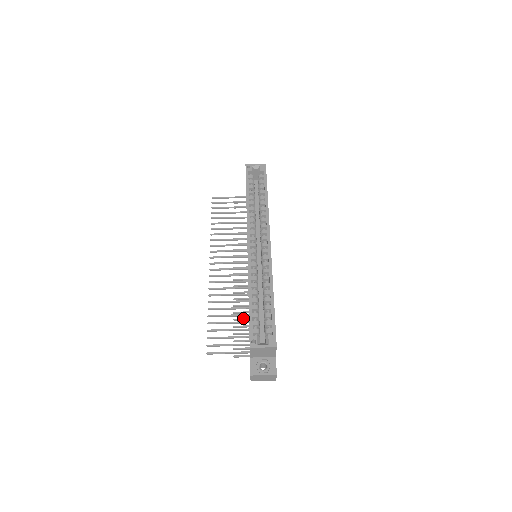
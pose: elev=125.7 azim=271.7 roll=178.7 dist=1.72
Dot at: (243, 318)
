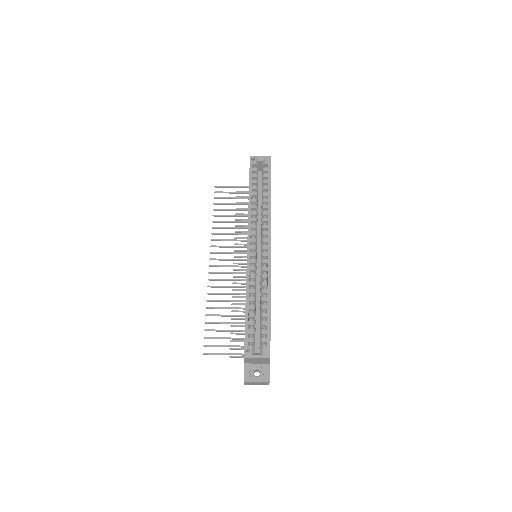
Dot at: occluded
